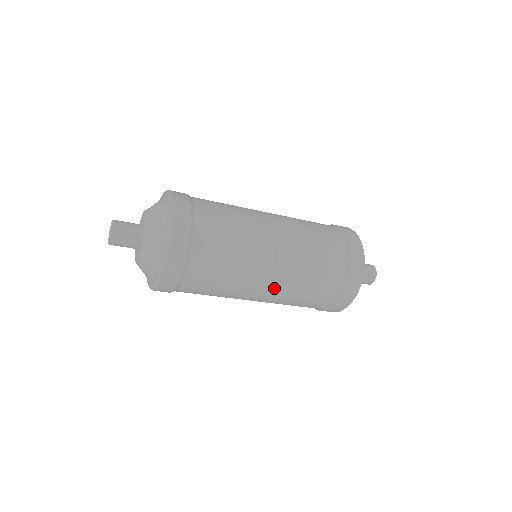
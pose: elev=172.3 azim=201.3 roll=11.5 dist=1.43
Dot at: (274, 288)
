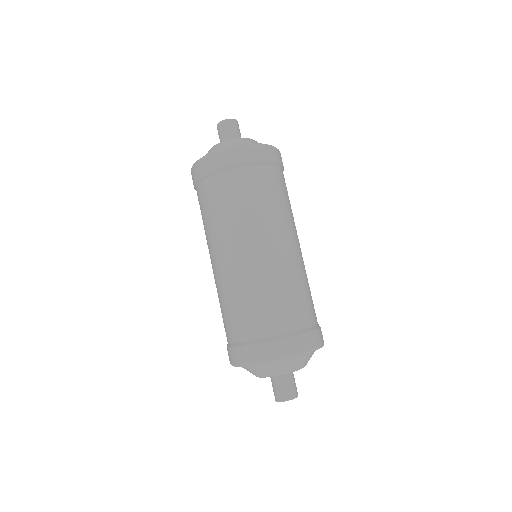
Dot at: (290, 254)
